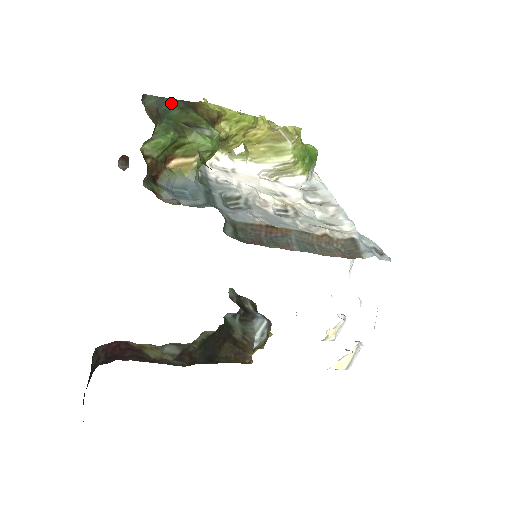
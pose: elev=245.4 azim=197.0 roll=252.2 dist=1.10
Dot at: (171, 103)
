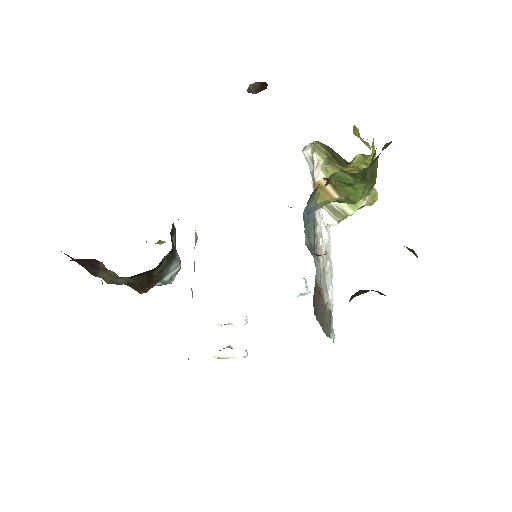
Dot at: occluded
